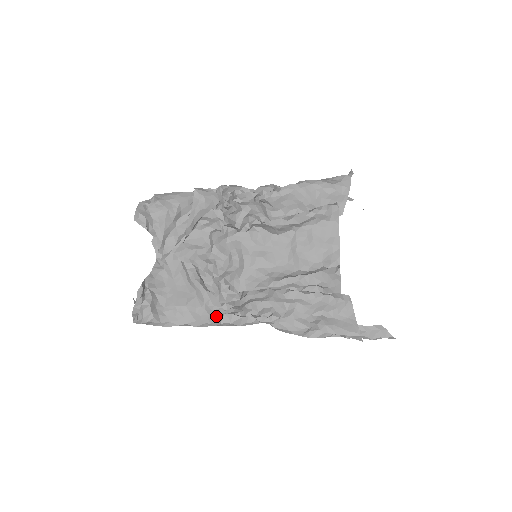
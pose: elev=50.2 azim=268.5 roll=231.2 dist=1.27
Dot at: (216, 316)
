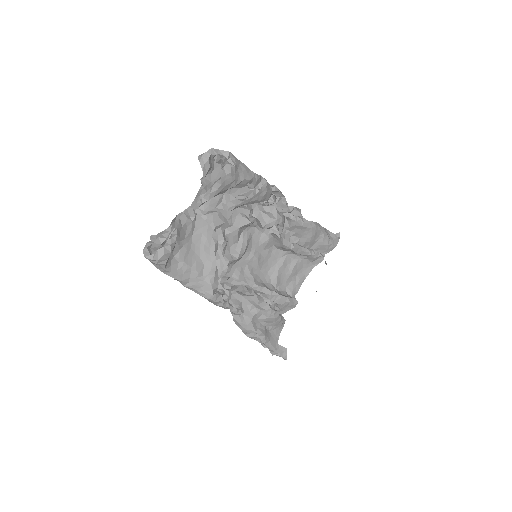
Dot at: (211, 292)
